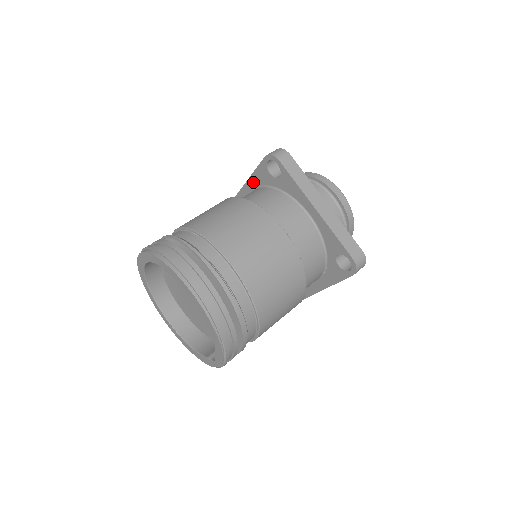
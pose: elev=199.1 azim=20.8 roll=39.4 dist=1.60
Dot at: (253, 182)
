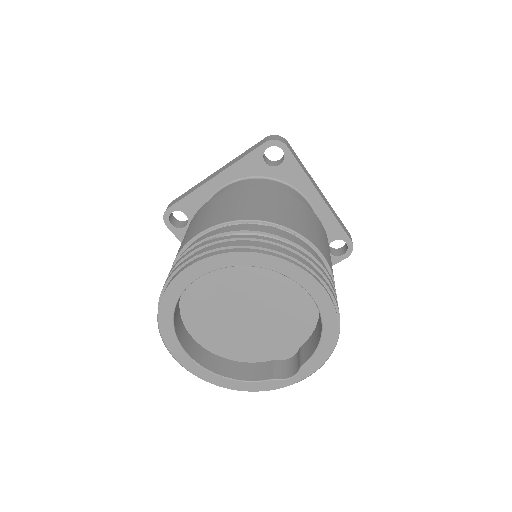
Dot at: (230, 174)
